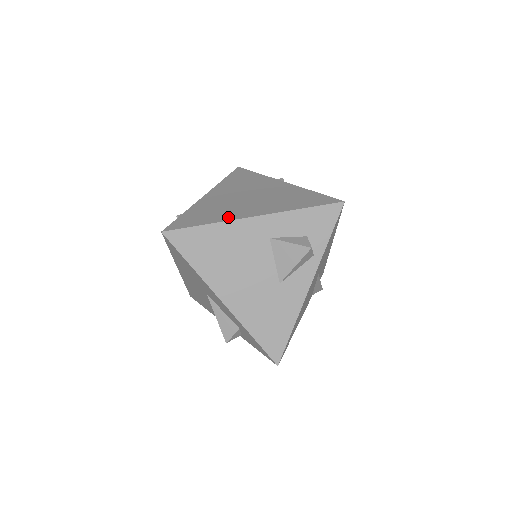
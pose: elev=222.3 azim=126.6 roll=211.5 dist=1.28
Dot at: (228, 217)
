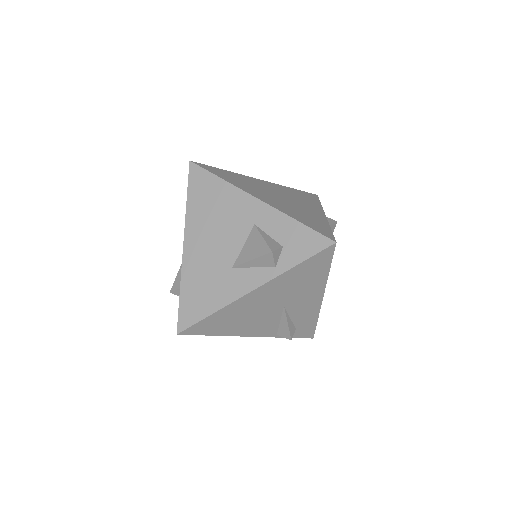
Dot at: (242, 187)
